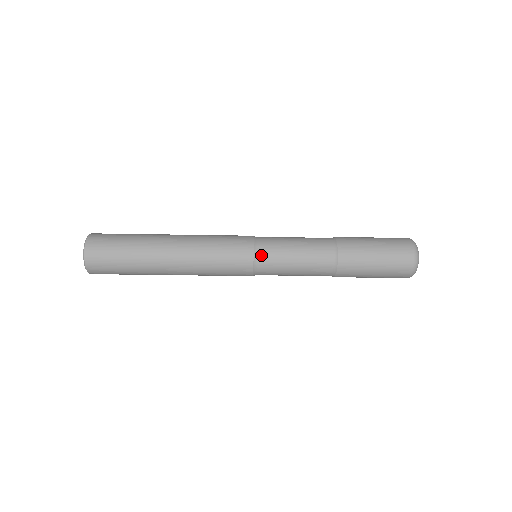
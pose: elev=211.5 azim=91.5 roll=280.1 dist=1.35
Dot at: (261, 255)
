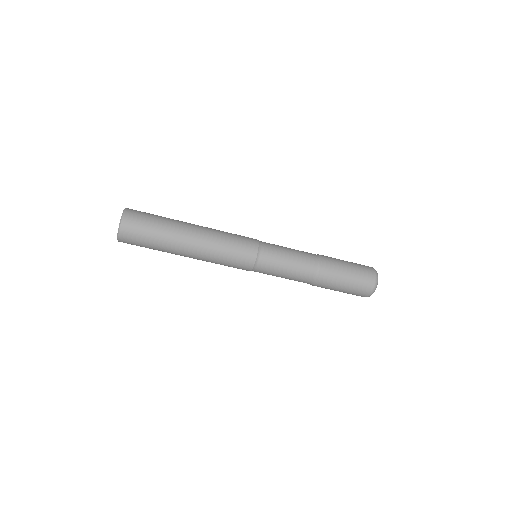
Dot at: (261, 263)
